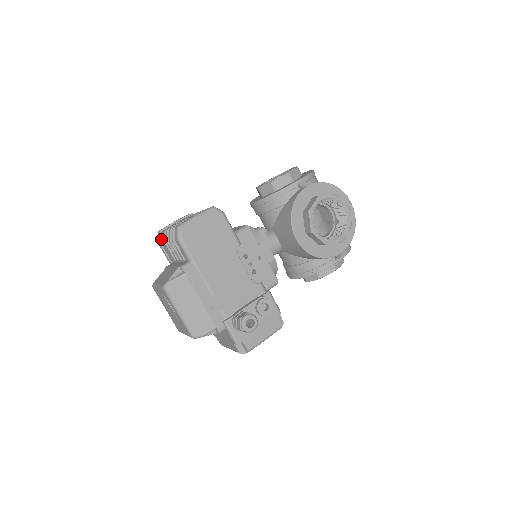
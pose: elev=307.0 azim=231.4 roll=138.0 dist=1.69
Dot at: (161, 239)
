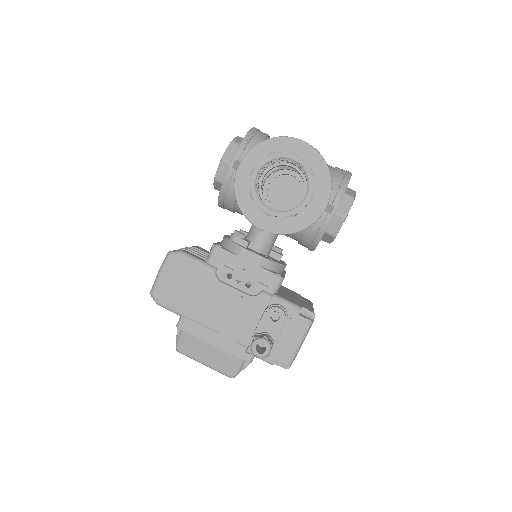
Dot at: occluded
